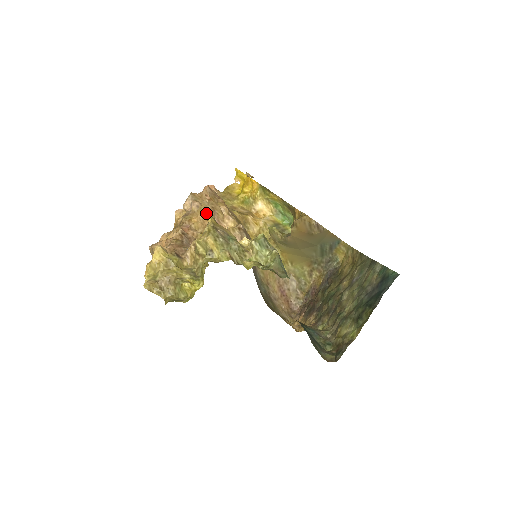
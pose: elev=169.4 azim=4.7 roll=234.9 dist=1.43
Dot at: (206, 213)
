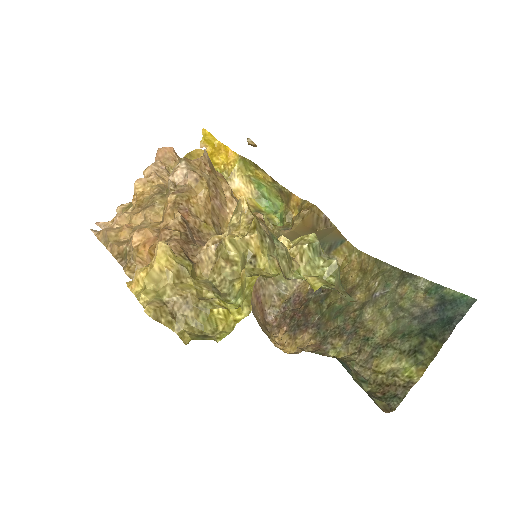
Dot at: (208, 191)
